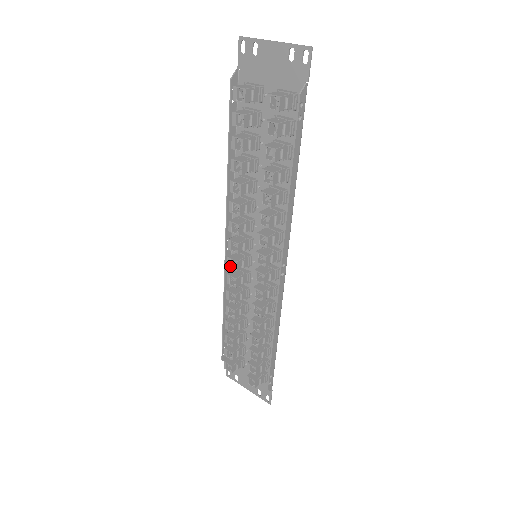
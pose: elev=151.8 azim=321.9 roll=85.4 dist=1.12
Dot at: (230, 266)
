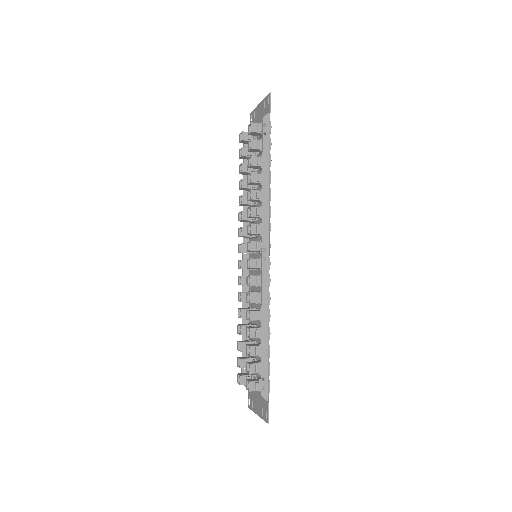
Dot at: (239, 268)
